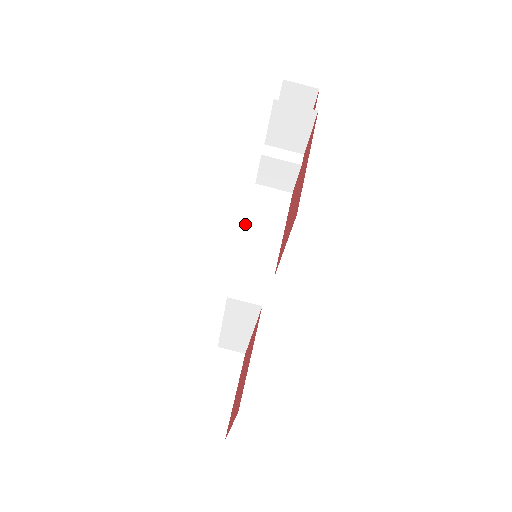
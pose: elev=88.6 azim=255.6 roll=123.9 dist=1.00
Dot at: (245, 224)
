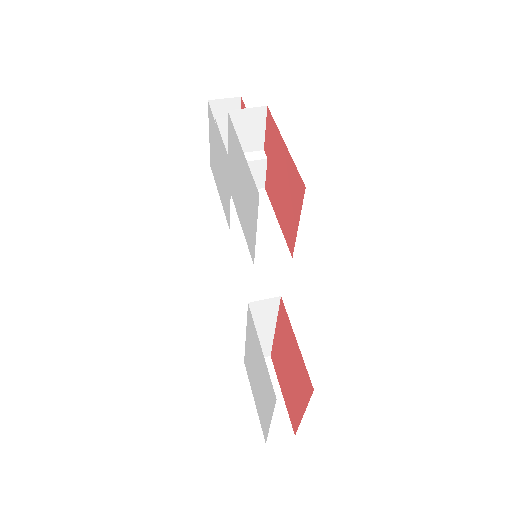
Dot at: (243, 228)
